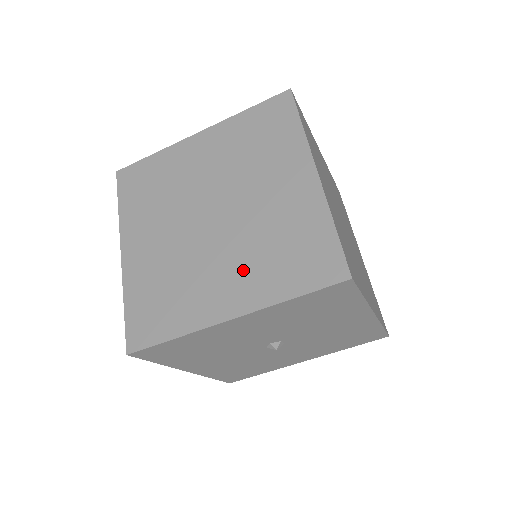
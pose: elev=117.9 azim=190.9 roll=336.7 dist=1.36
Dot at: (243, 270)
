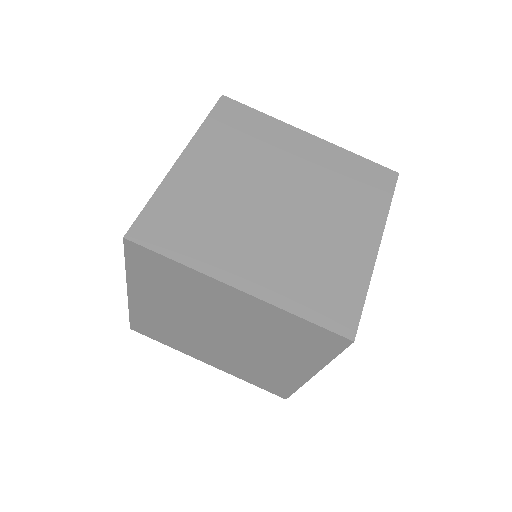
Dot at: (347, 215)
